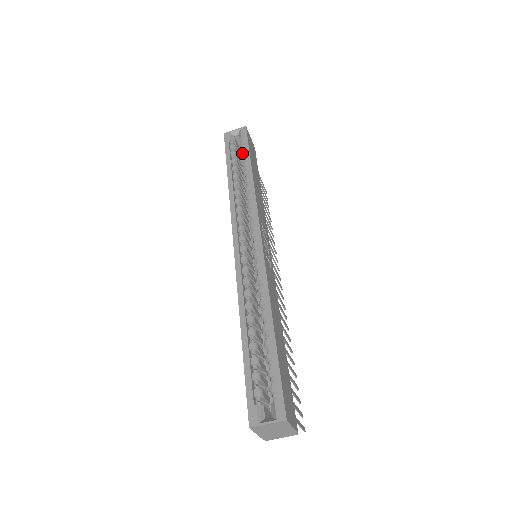
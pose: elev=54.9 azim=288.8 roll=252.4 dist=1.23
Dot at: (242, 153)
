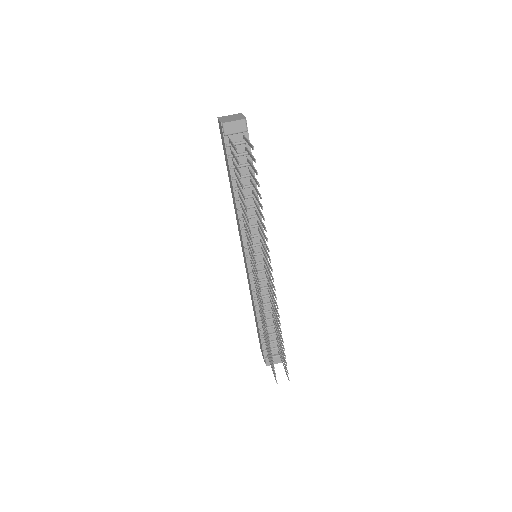
Dot at: occluded
